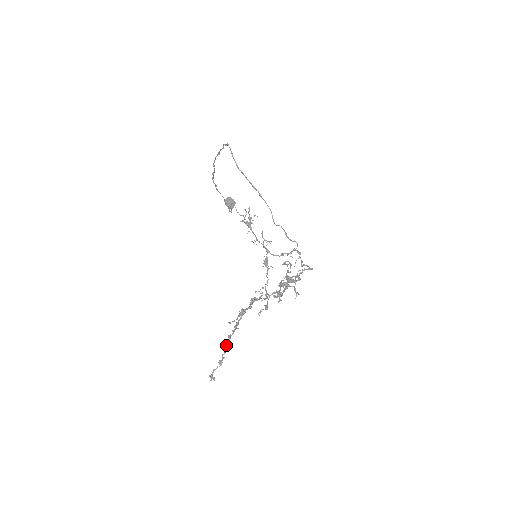
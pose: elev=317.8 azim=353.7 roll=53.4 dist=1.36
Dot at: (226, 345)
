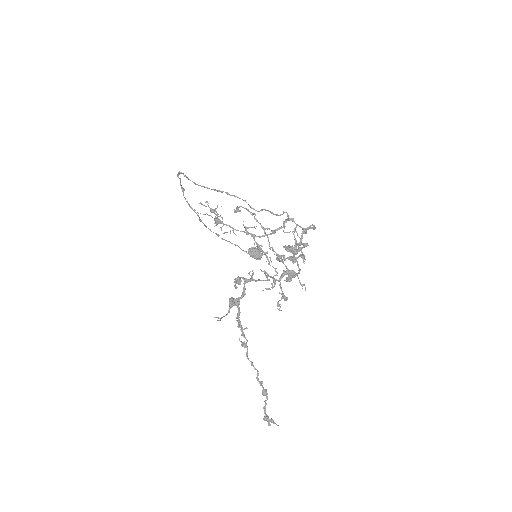
Dot at: (251, 361)
